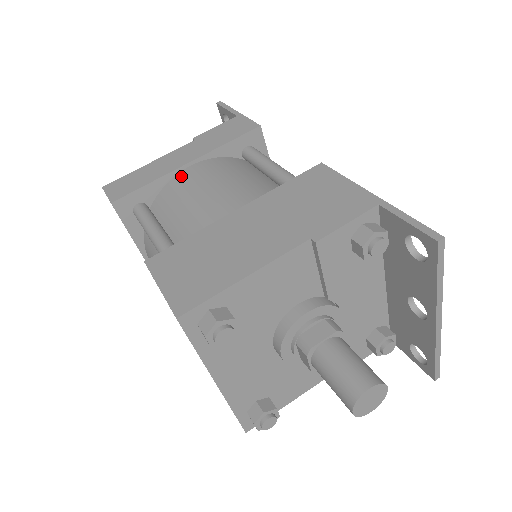
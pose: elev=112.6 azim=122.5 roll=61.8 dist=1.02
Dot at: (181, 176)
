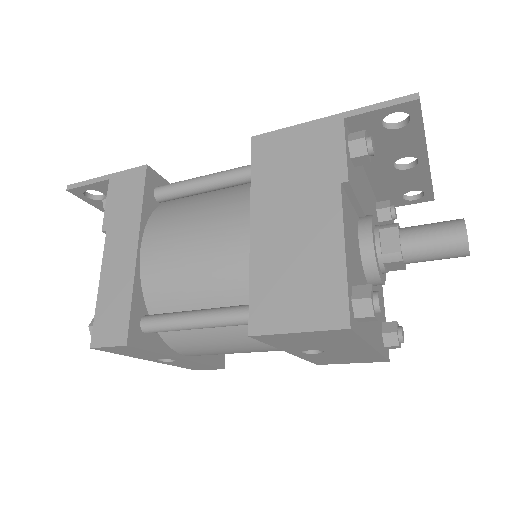
Dot at: (147, 263)
